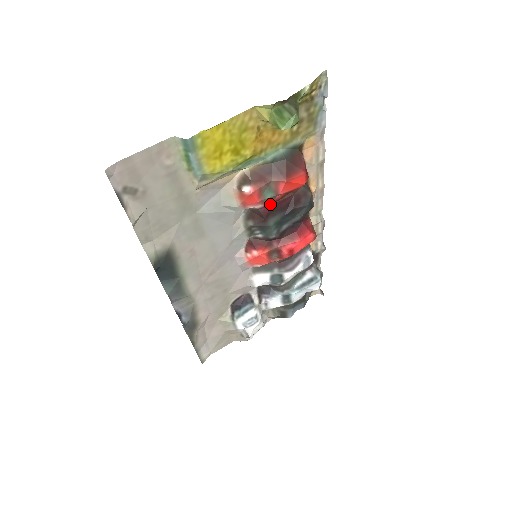
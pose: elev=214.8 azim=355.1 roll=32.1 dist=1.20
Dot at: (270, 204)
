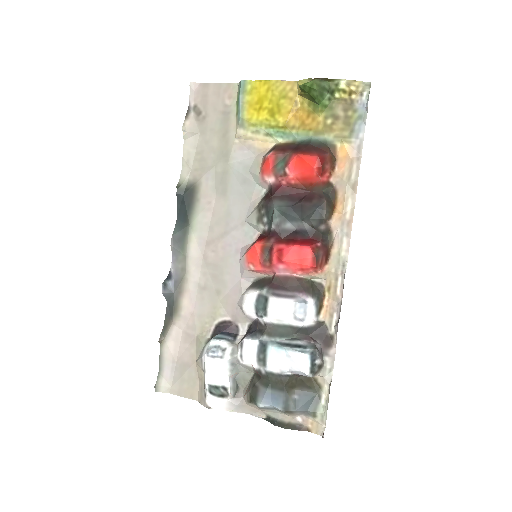
Dot at: (282, 183)
